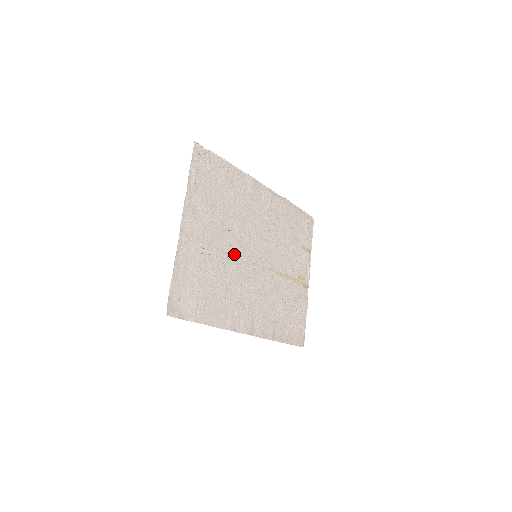
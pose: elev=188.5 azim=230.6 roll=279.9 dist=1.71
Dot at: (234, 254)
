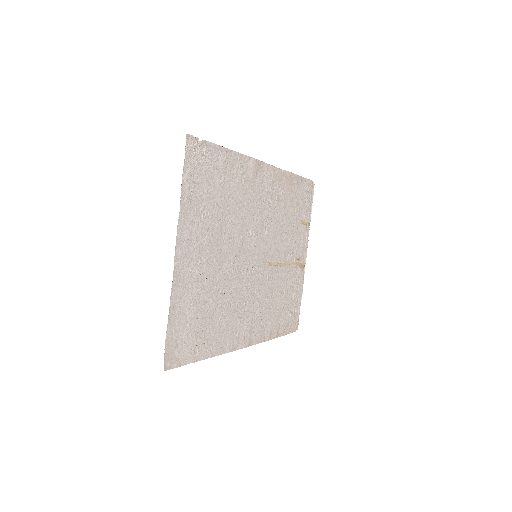
Dot at: (233, 265)
